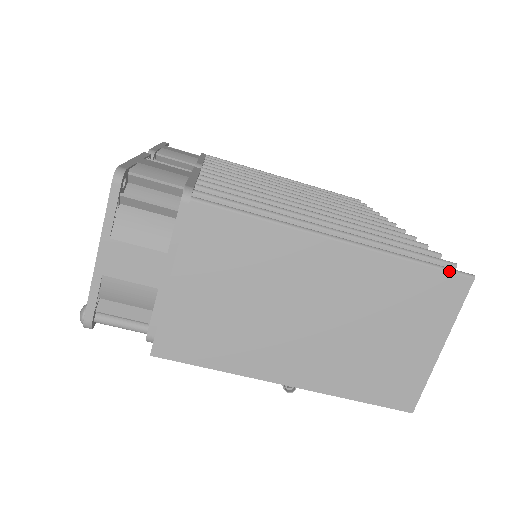
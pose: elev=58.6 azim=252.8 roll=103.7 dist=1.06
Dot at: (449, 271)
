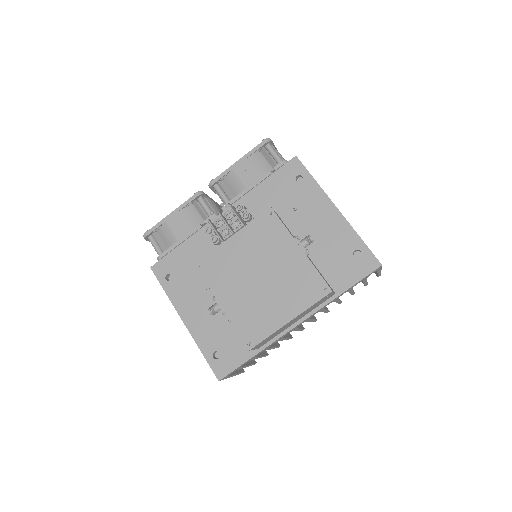
Dot at: occluded
